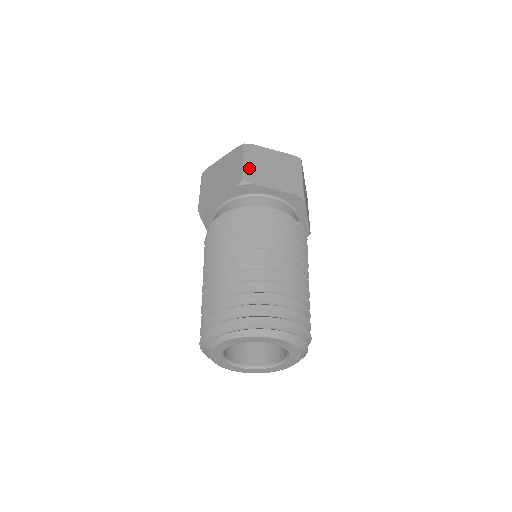
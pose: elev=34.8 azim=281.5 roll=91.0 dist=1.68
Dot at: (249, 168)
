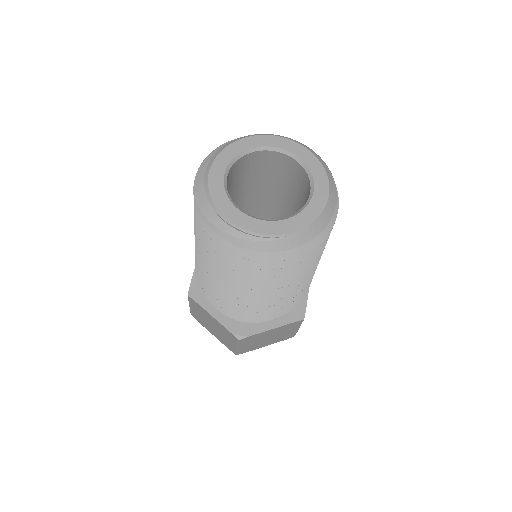
Dot at: occluded
